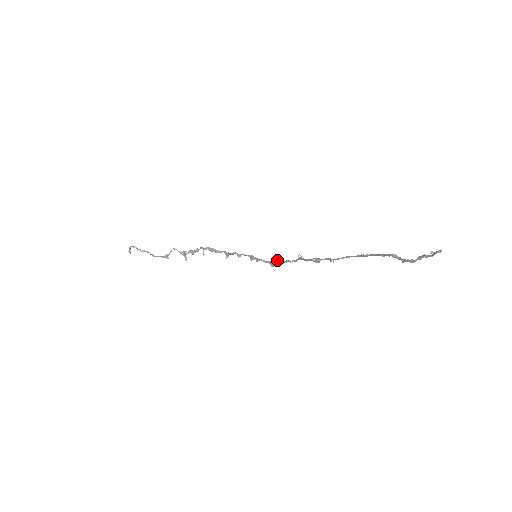
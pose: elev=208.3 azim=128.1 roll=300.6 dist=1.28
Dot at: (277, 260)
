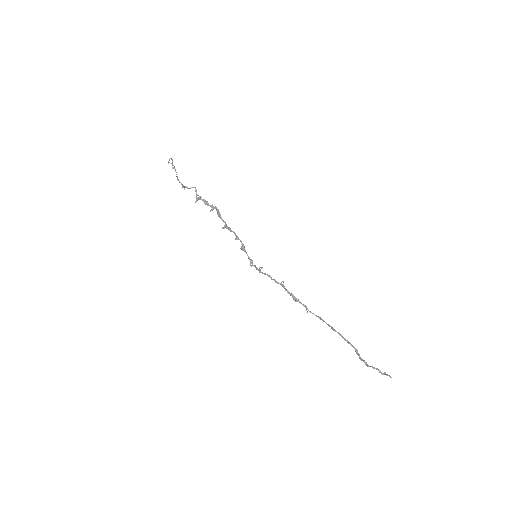
Dot at: (260, 267)
